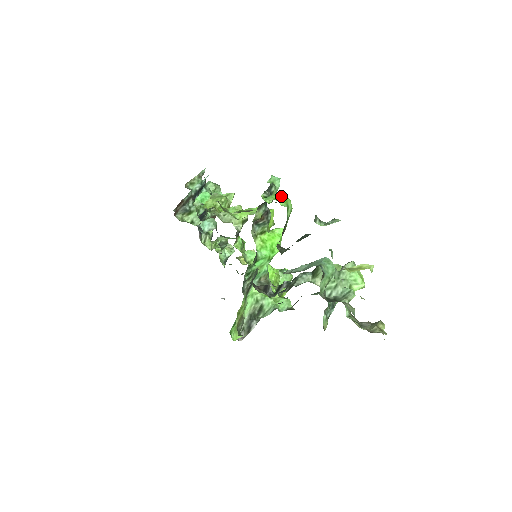
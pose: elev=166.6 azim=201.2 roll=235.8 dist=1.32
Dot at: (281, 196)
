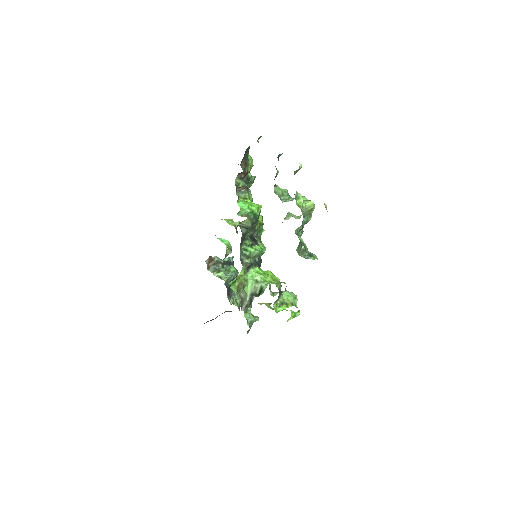
Dot at: occluded
